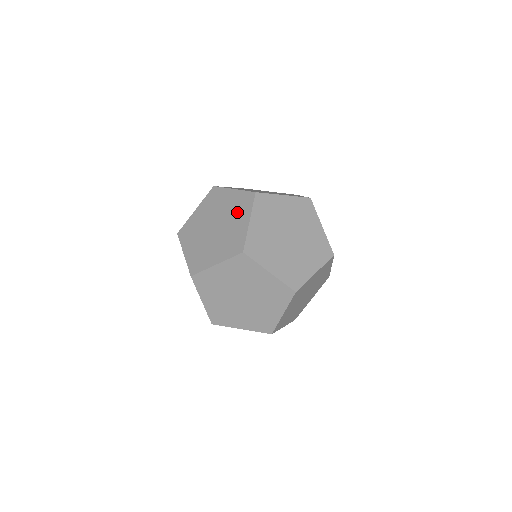
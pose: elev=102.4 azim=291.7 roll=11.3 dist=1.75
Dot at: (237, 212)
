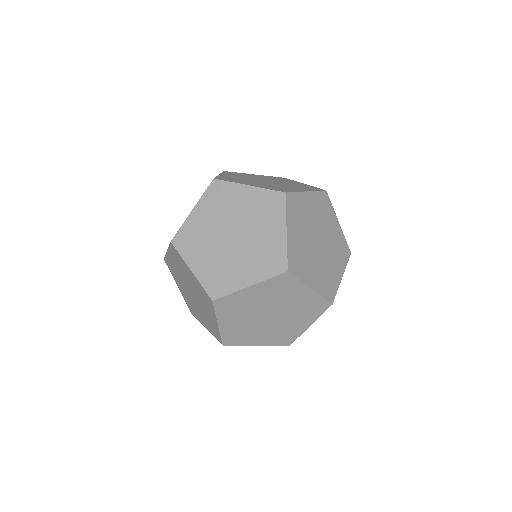
Dot at: (298, 186)
